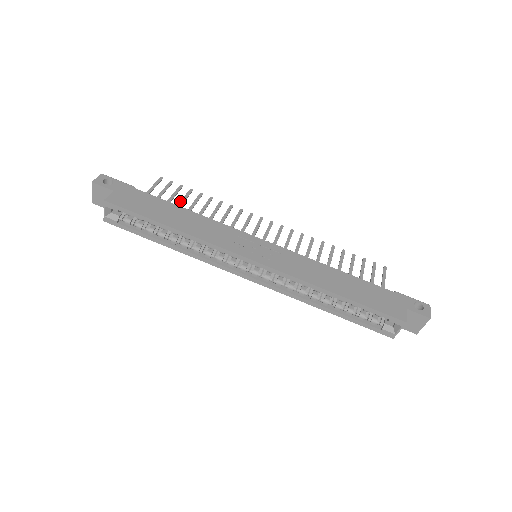
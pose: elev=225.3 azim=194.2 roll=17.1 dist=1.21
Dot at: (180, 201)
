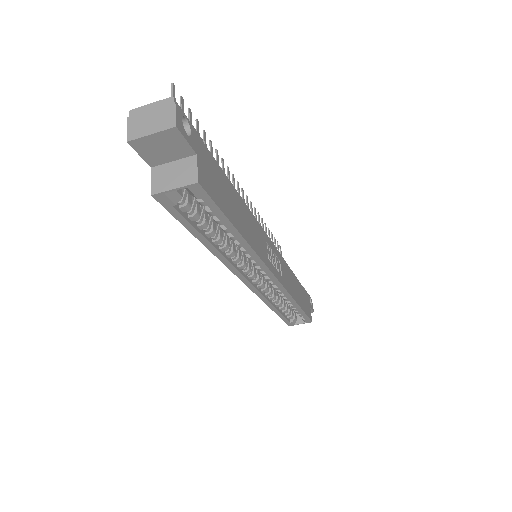
Dot at: occluded
